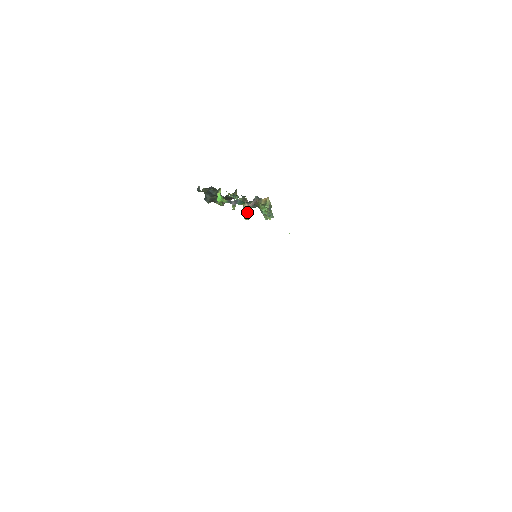
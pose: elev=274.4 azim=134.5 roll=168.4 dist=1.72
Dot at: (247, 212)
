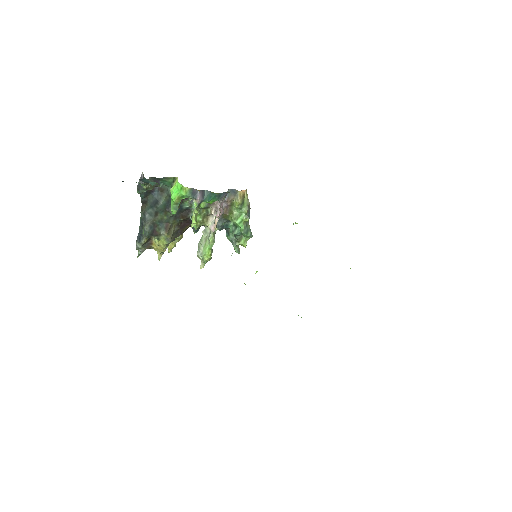
Dot at: (211, 236)
